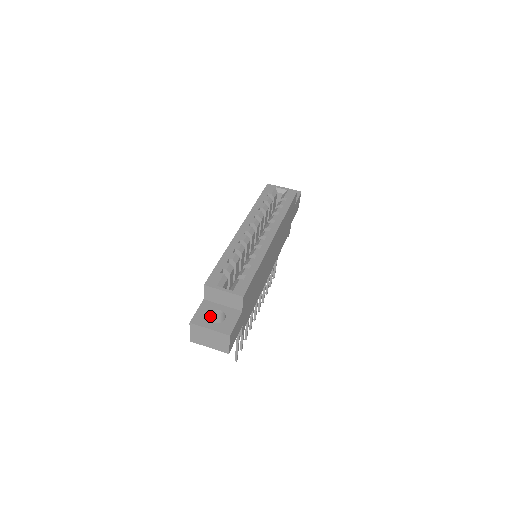
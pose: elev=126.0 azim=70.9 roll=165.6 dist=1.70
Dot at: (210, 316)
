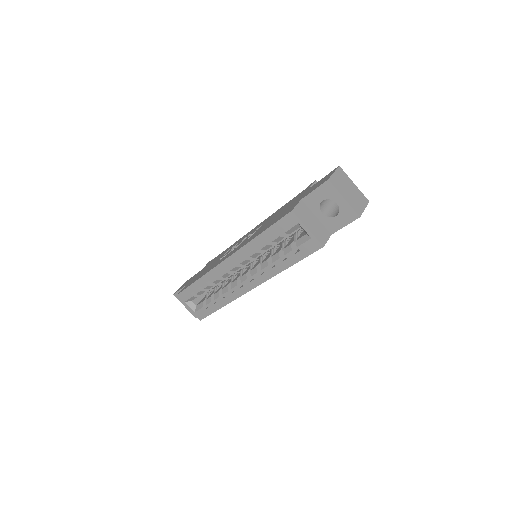
Dot at: occluded
